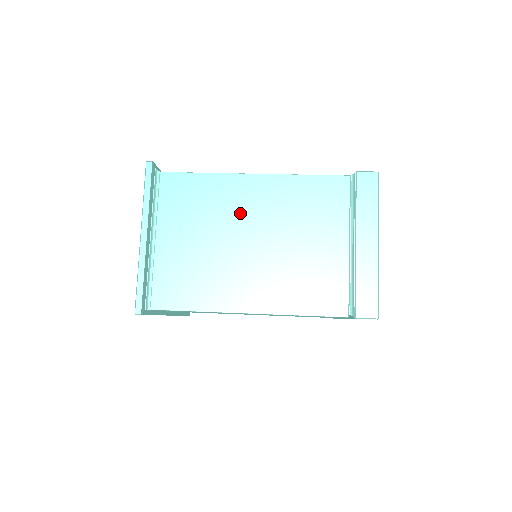
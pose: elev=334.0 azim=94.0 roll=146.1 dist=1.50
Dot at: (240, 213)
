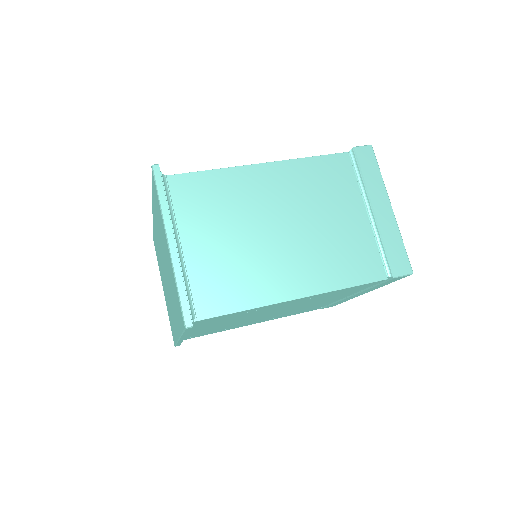
Dot at: (261, 203)
